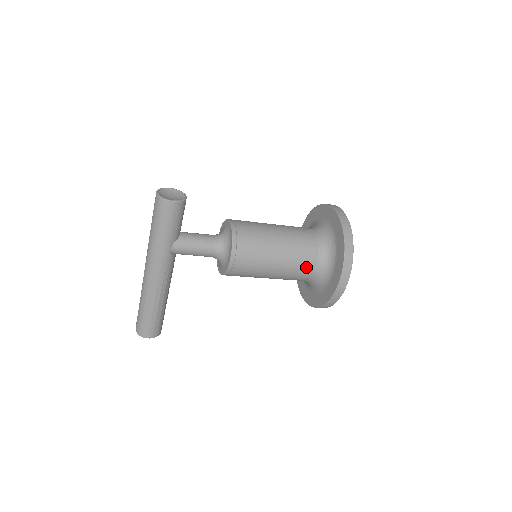
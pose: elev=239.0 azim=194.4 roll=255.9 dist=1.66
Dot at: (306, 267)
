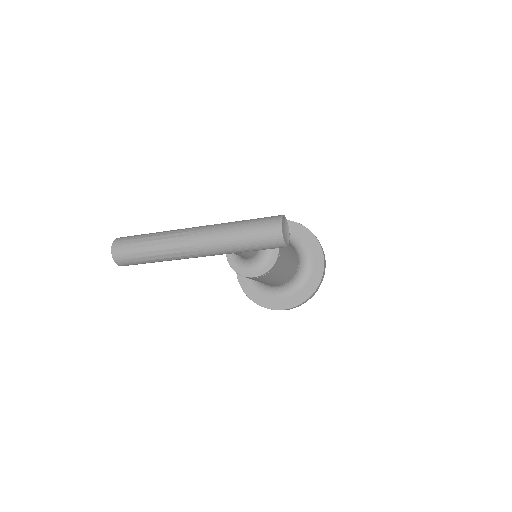
Dot at: occluded
